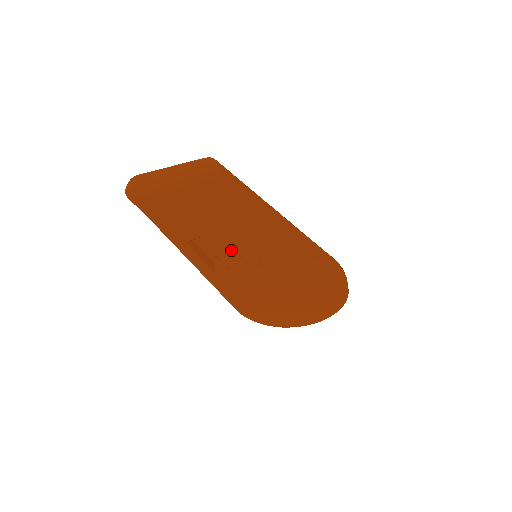
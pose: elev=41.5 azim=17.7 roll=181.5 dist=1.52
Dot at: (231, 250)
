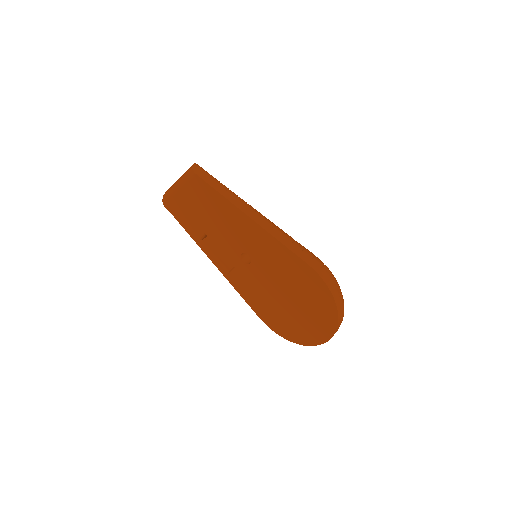
Dot at: (226, 244)
